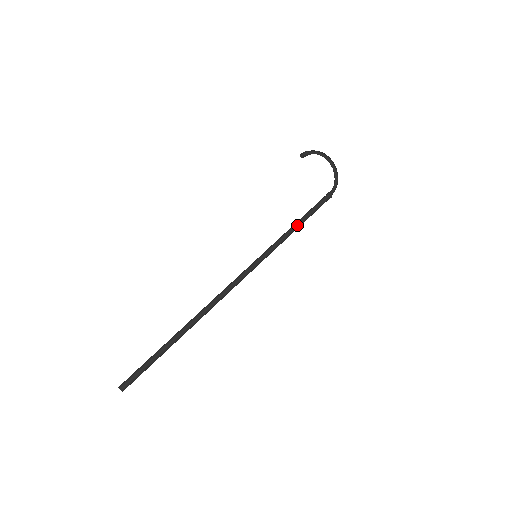
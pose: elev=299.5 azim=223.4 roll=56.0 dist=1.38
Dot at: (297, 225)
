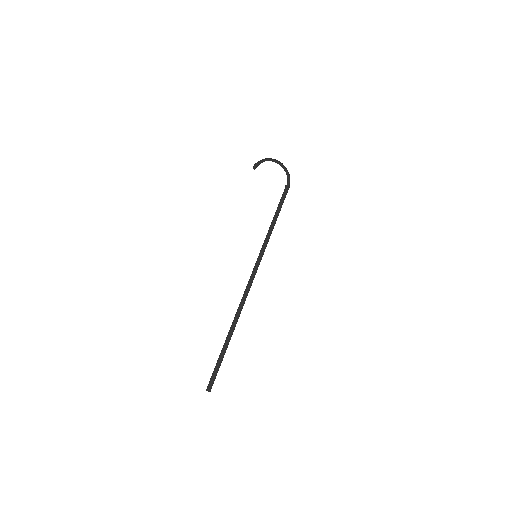
Dot at: (274, 220)
